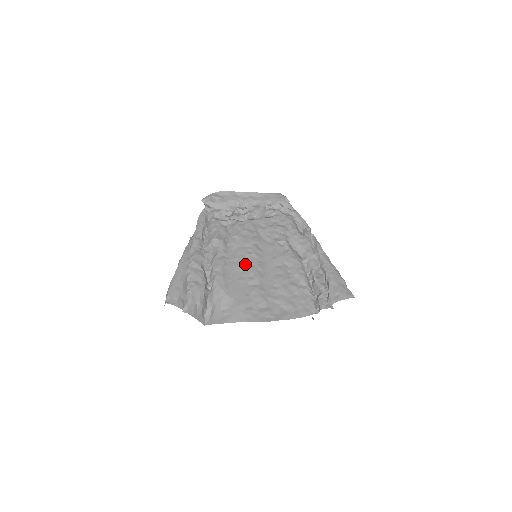
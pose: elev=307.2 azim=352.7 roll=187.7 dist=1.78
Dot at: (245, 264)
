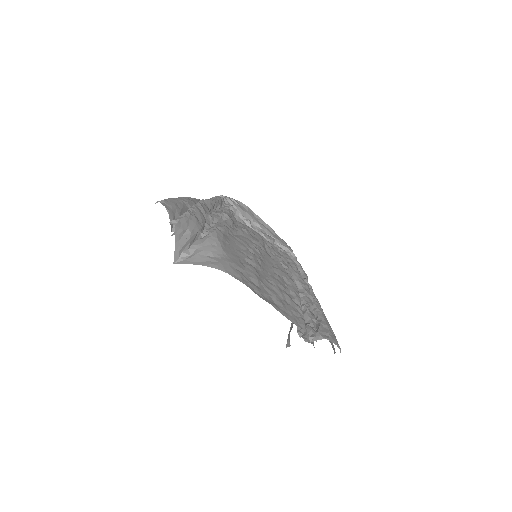
Dot at: (247, 247)
